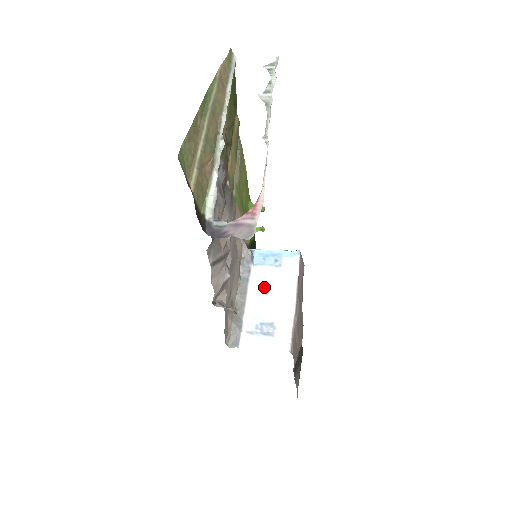
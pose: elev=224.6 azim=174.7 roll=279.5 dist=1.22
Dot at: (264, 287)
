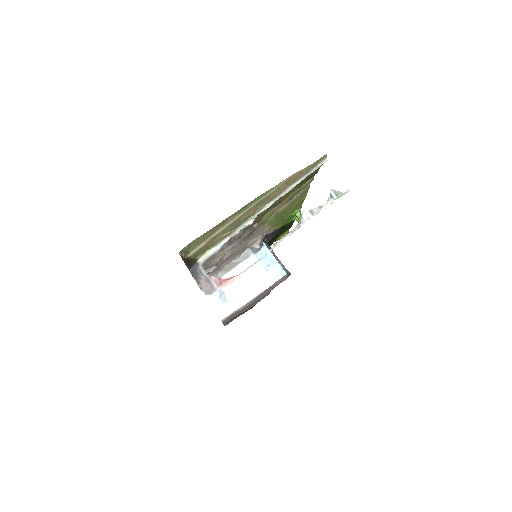
Dot at: (246, 274)
